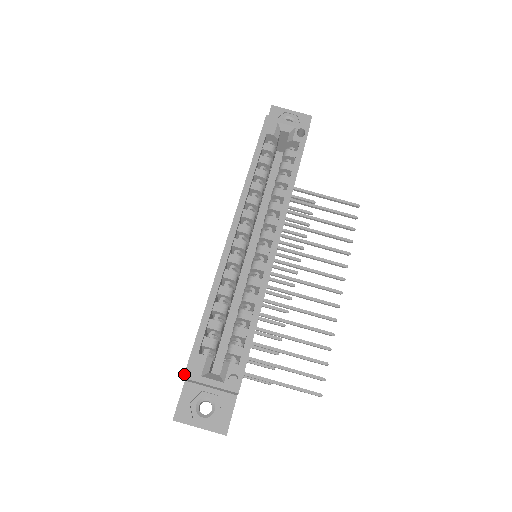
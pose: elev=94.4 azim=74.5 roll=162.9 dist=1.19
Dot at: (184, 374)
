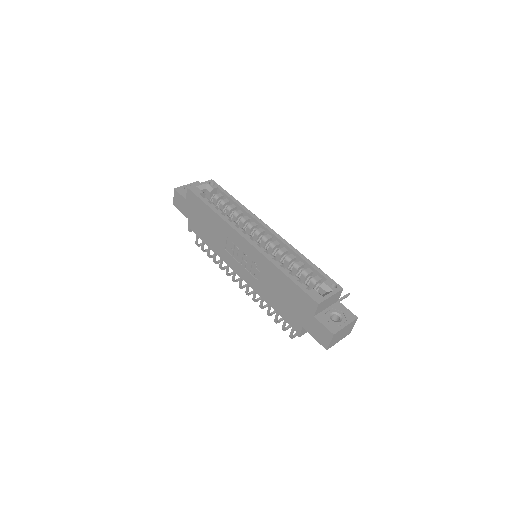
Dot at: (317, 303)
